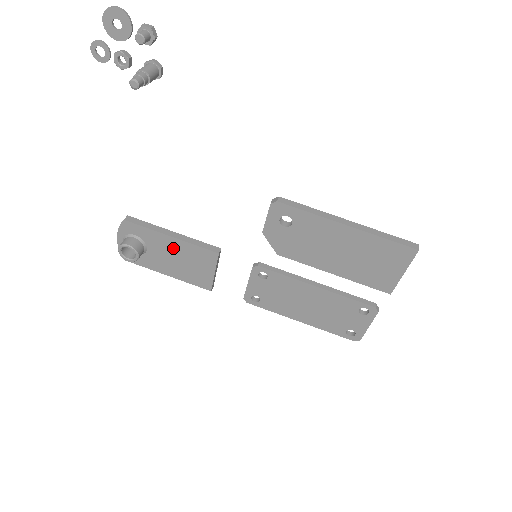
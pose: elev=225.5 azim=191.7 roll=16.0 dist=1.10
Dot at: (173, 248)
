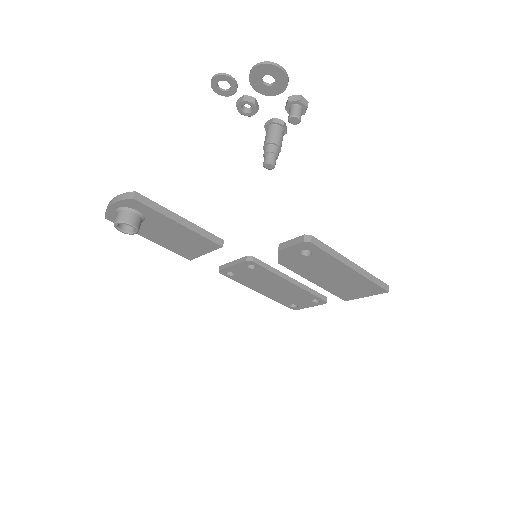
Dot at: (175, 230)
